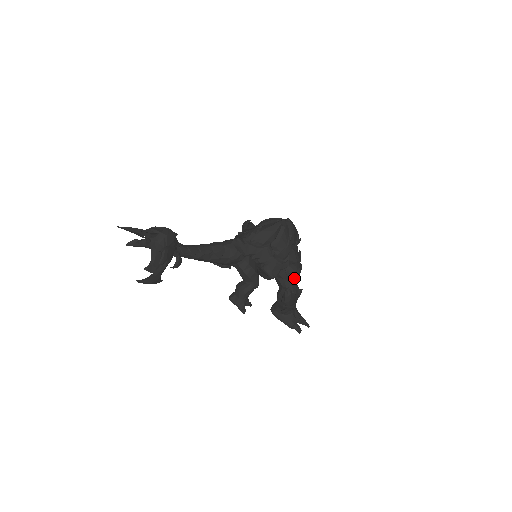
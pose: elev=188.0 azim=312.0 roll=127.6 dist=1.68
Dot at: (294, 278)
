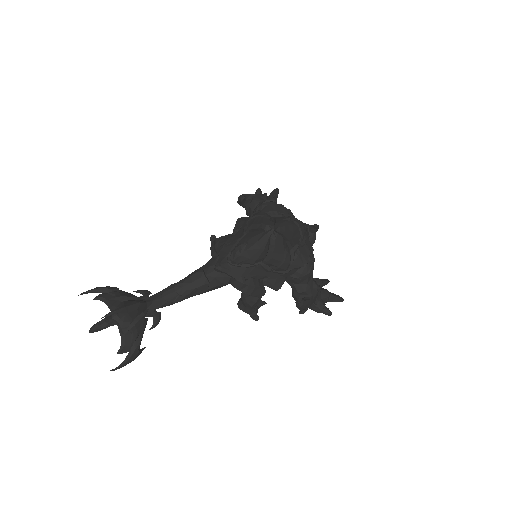
Dot at: (306, 280)
